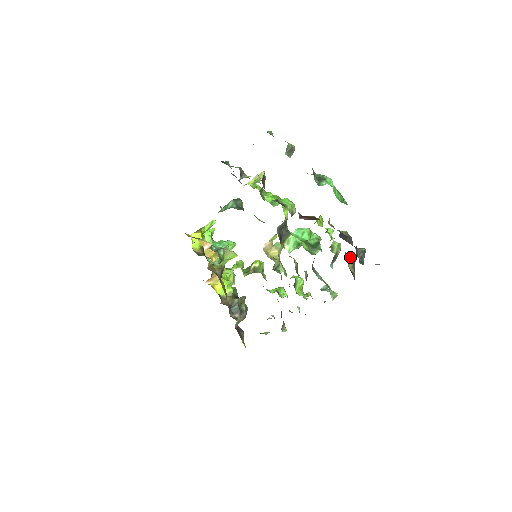
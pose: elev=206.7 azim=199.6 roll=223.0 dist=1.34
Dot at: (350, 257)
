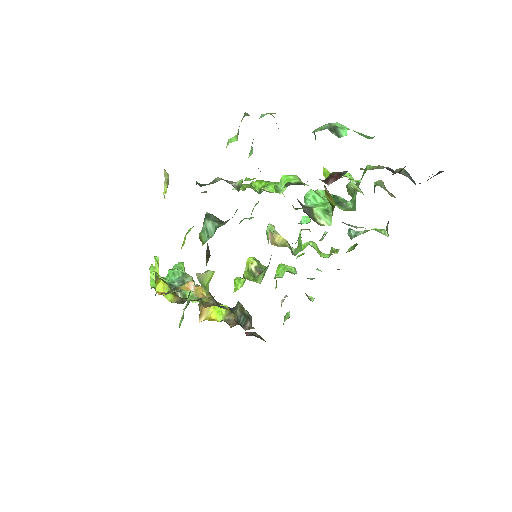
Dot at: (383, 187)
